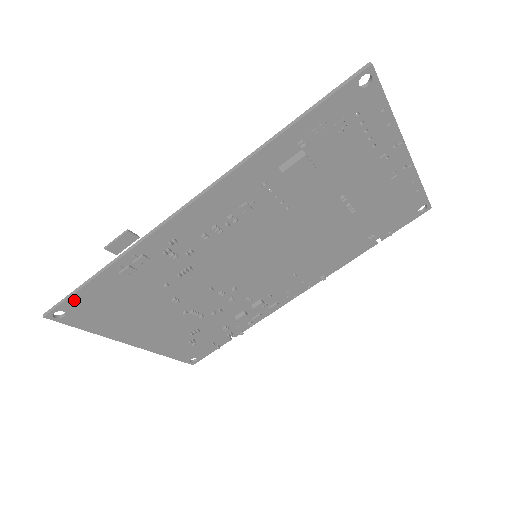
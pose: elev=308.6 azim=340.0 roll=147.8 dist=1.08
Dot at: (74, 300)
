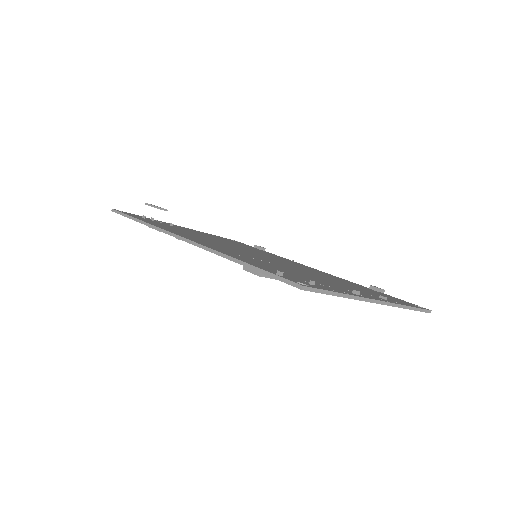
Dot at: occluded
